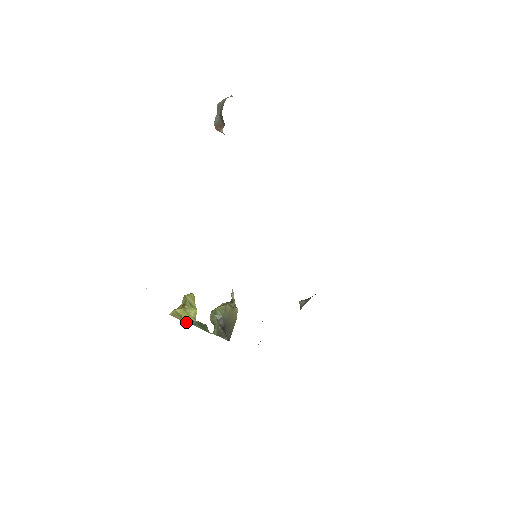
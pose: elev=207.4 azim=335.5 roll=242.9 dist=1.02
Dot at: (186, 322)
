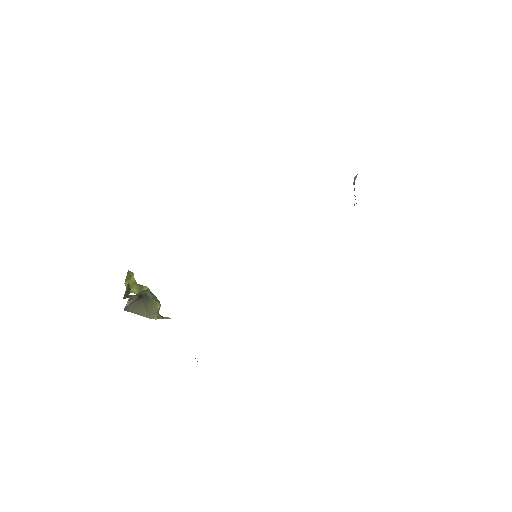
Dot at: (125, 283)
